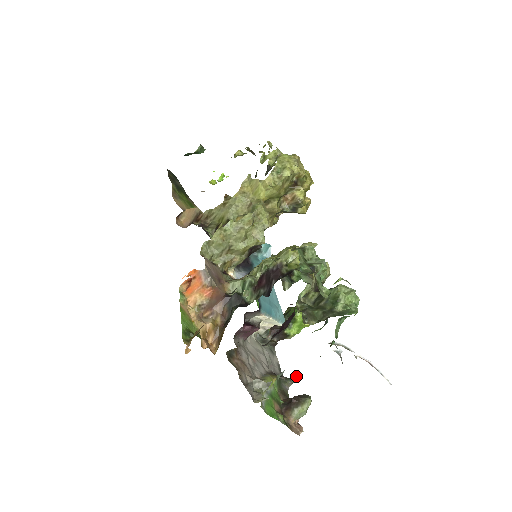
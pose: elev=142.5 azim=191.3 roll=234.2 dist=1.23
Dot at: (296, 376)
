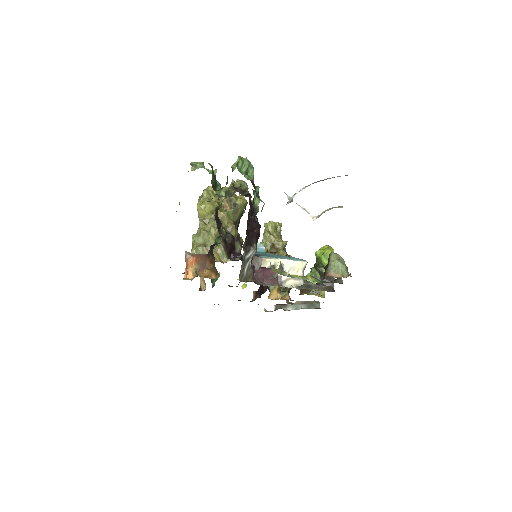
Dot at: occluded
